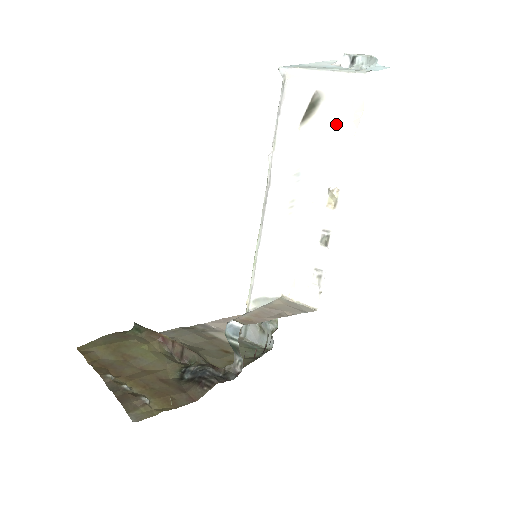
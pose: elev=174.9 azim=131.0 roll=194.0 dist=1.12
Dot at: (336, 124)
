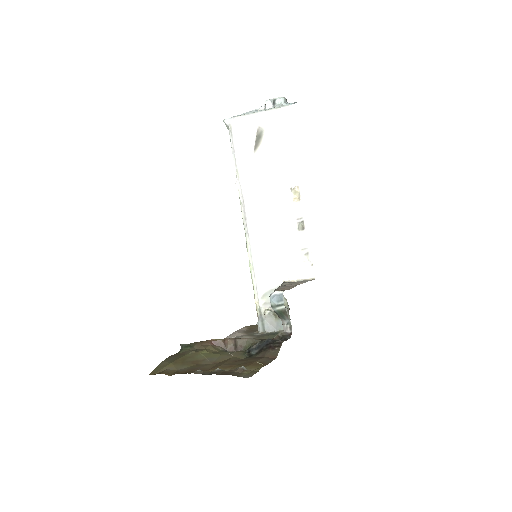
Dot at: (279, 145)
